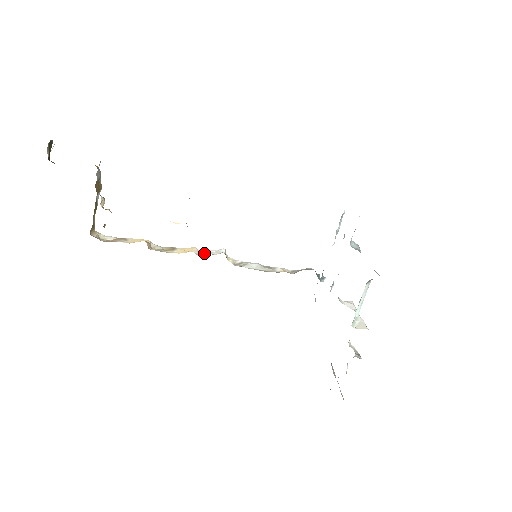
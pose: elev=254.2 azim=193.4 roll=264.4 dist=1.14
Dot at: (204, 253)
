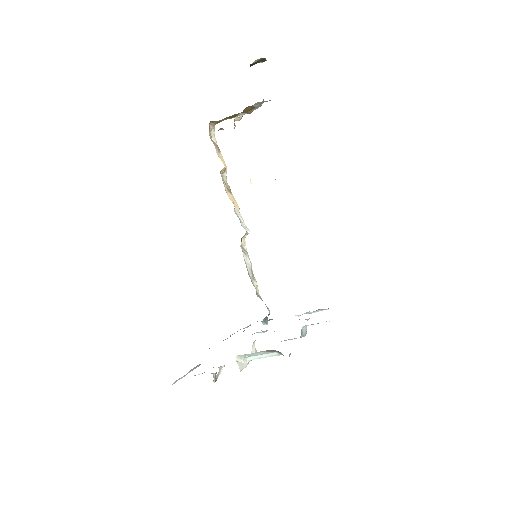
Dot at: (238, 216)
